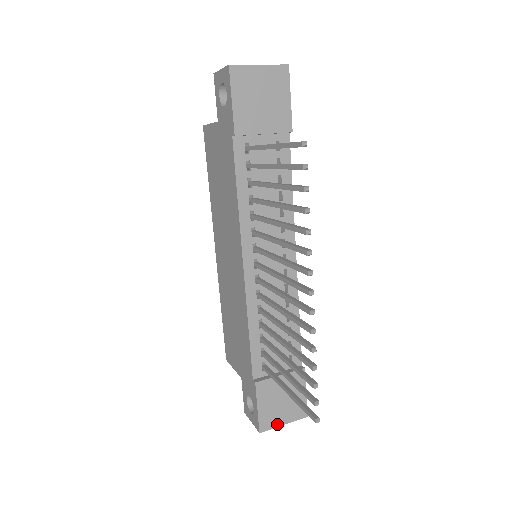
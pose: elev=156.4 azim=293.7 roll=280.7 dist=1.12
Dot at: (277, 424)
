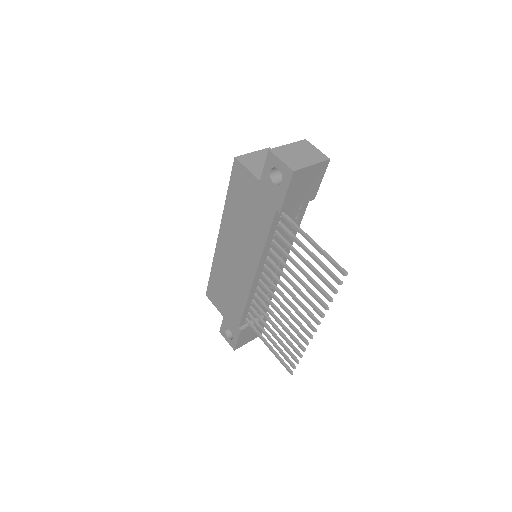
Dot at: occluded
